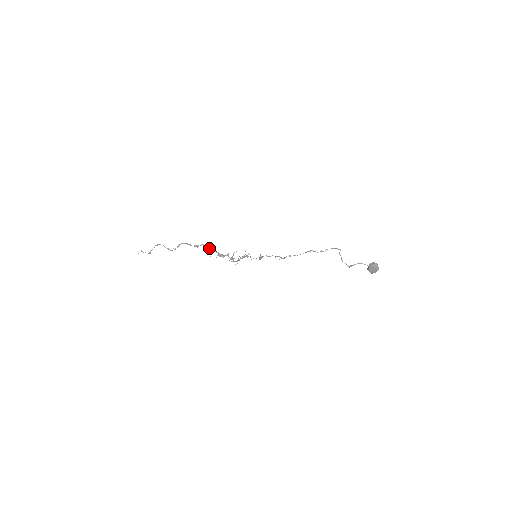
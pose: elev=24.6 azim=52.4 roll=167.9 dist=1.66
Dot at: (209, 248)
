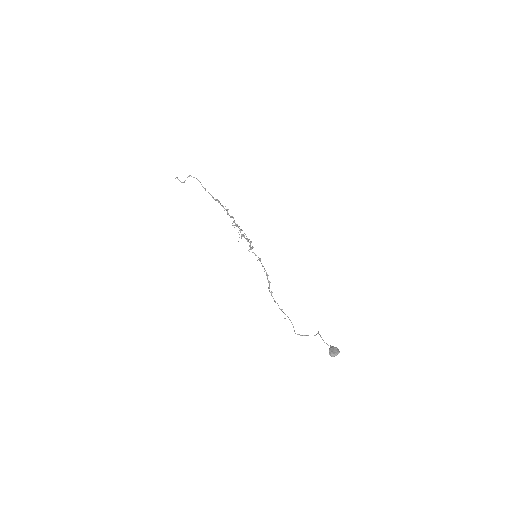
Dot at: (227, 211)
